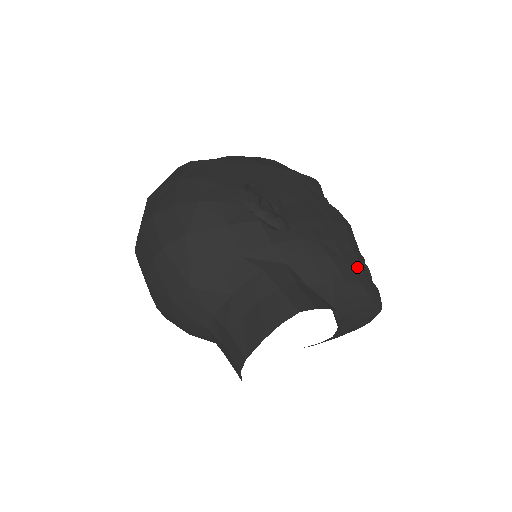
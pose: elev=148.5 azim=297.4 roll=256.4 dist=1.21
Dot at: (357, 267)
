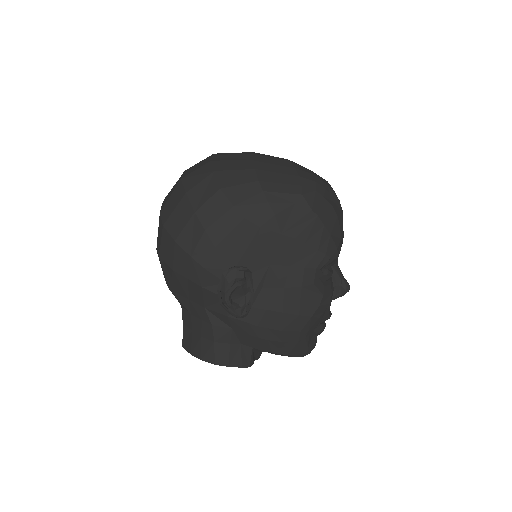
Dot at: (293, 345)
